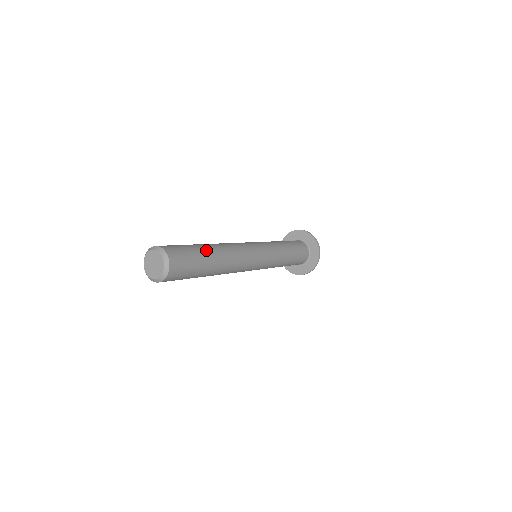
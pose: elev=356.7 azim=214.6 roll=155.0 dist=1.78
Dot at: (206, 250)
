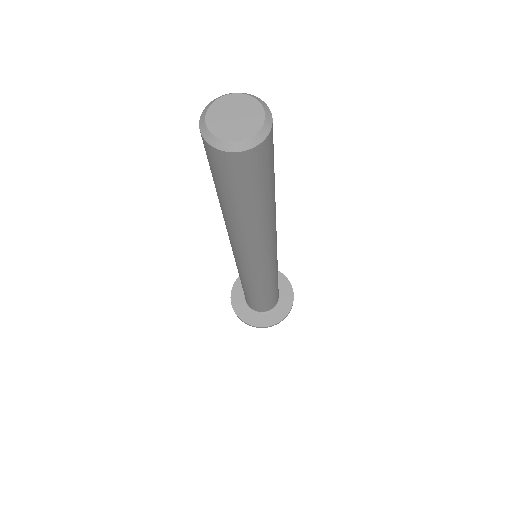
Dot at: occluded
